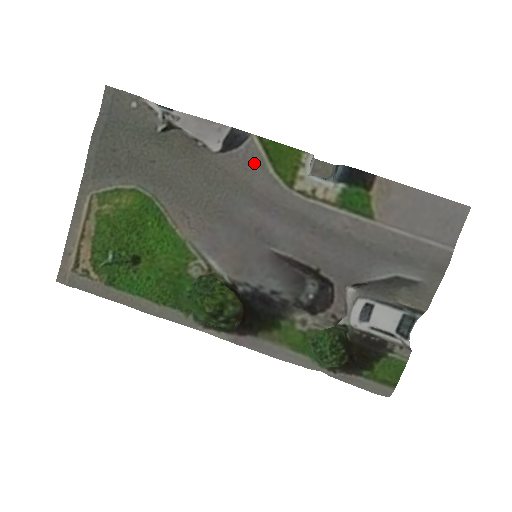
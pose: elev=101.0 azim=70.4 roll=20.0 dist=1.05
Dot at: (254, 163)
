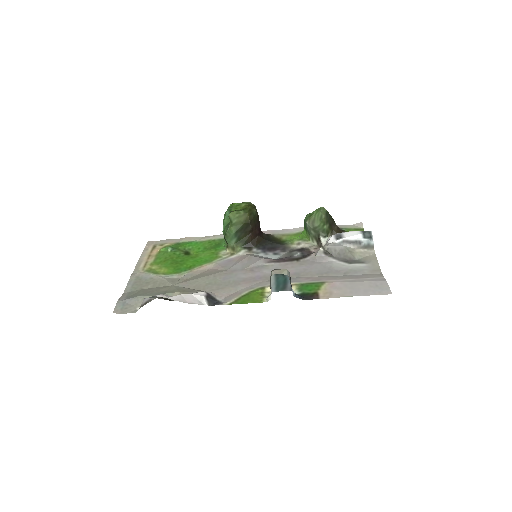
Dot at: (233, 295)
